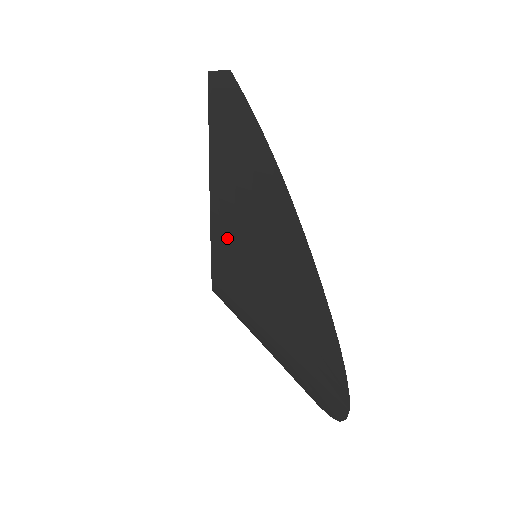
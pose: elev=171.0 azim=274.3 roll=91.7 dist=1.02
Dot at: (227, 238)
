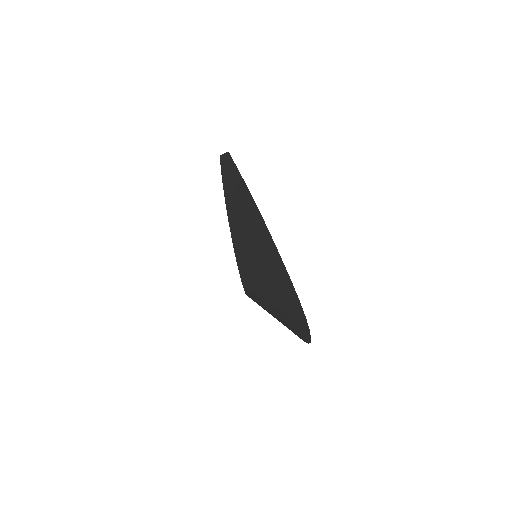
Dot at: (241, 251)
